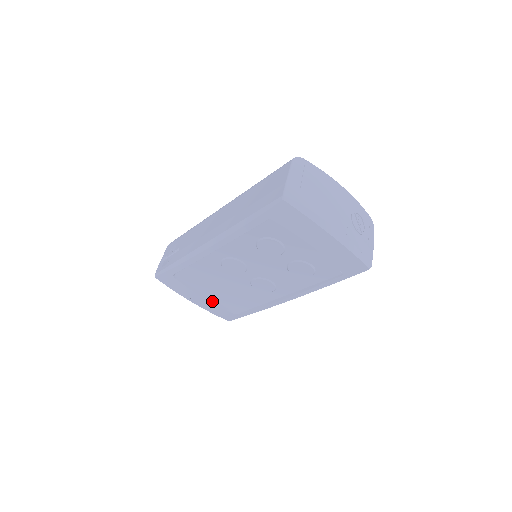
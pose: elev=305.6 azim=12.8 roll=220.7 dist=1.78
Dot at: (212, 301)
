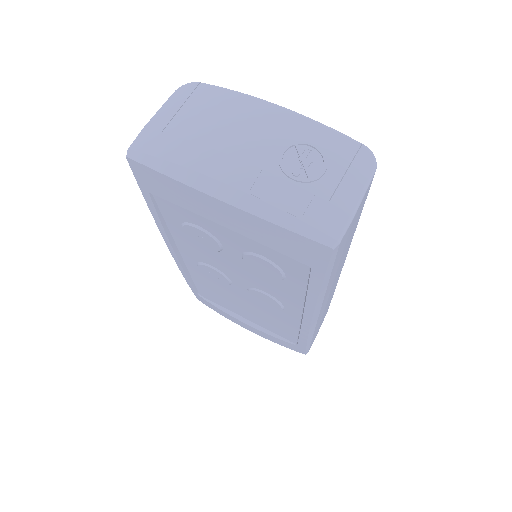
Dot at: (257, 326)
